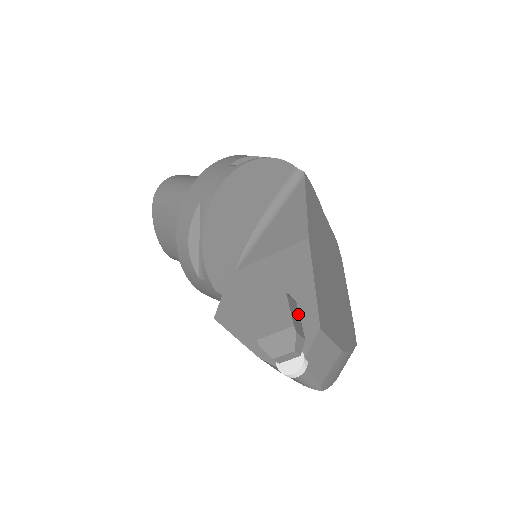
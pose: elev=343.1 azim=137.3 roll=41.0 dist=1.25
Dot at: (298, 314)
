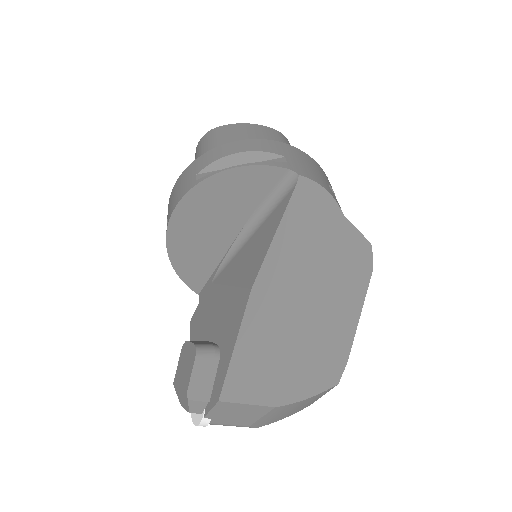
Dot at: (213, 373)
